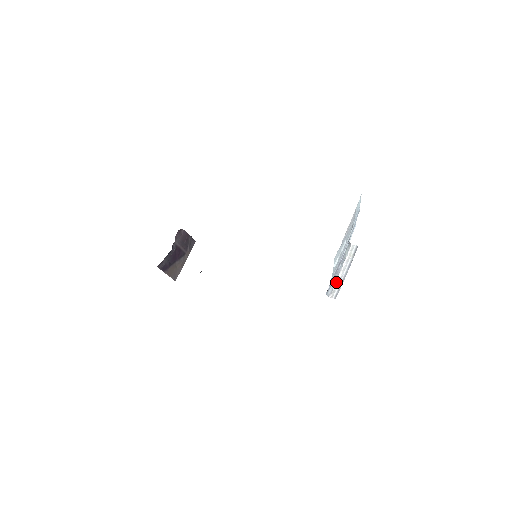
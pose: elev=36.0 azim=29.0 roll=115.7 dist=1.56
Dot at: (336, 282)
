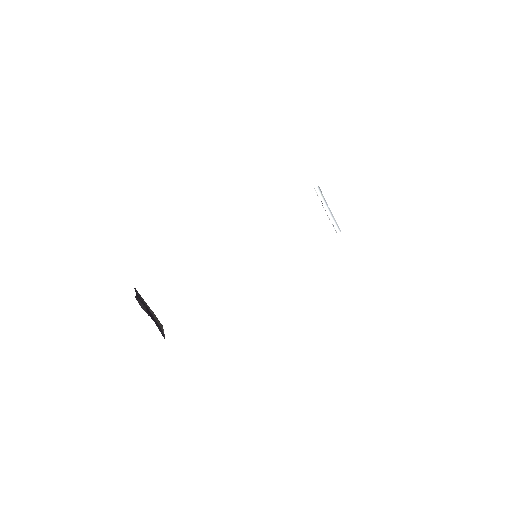
Dot at: occluded
